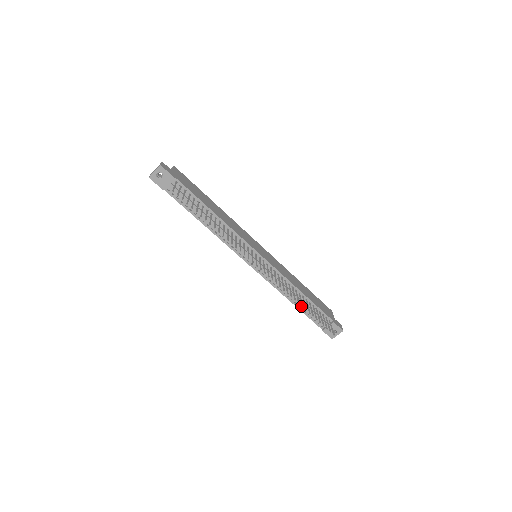
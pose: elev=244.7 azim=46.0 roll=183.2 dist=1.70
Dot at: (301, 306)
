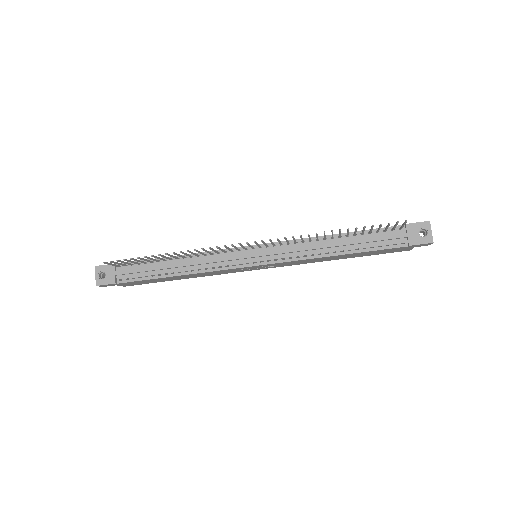
Dot at: (352, 248)
